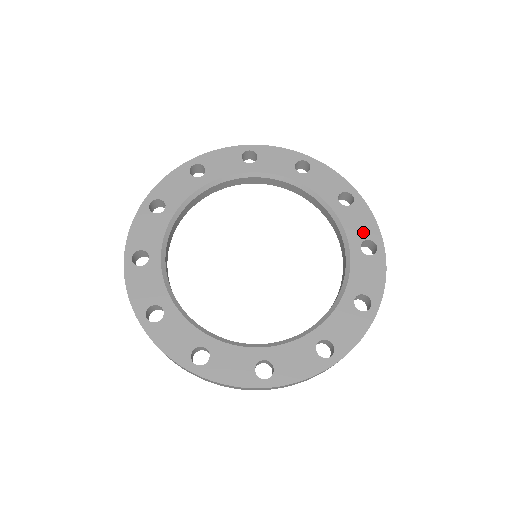
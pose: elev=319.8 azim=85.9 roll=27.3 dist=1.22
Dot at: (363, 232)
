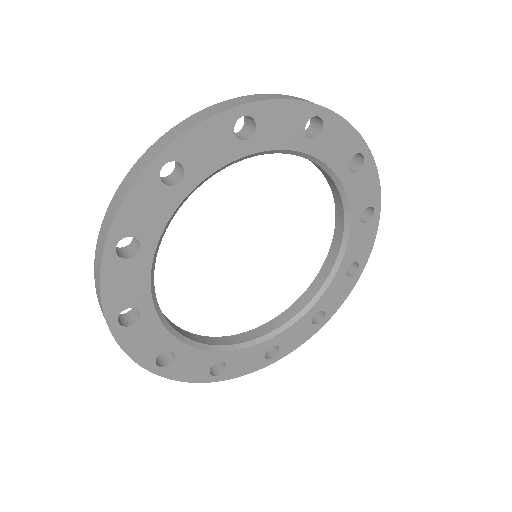
Dot at: (366, 200)
